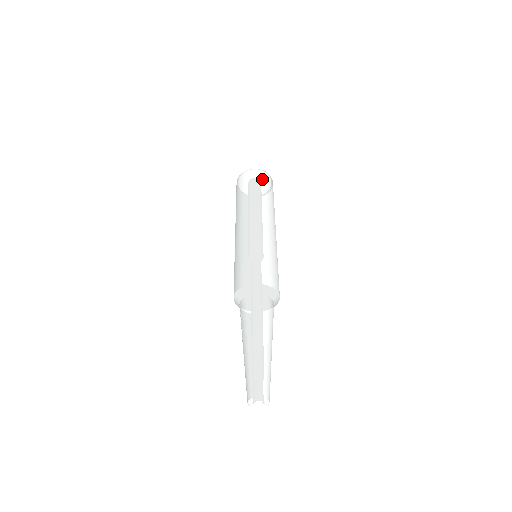
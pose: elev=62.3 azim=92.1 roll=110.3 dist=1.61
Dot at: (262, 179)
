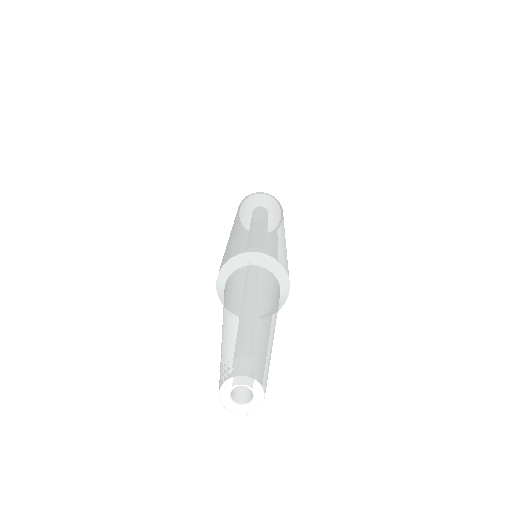
Dot at: (249, 198)
